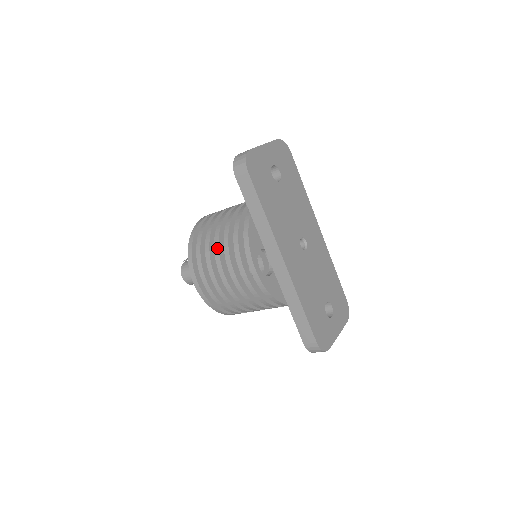
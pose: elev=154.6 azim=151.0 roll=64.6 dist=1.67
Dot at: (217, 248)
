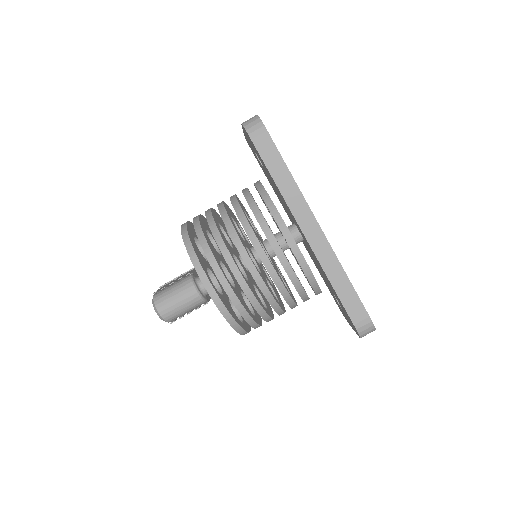
Dot at: (233, 231)
